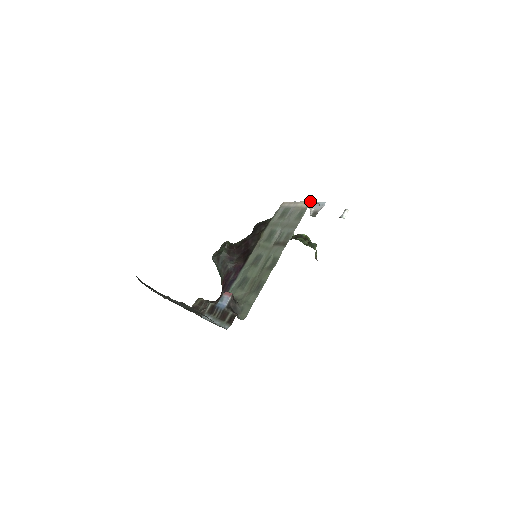
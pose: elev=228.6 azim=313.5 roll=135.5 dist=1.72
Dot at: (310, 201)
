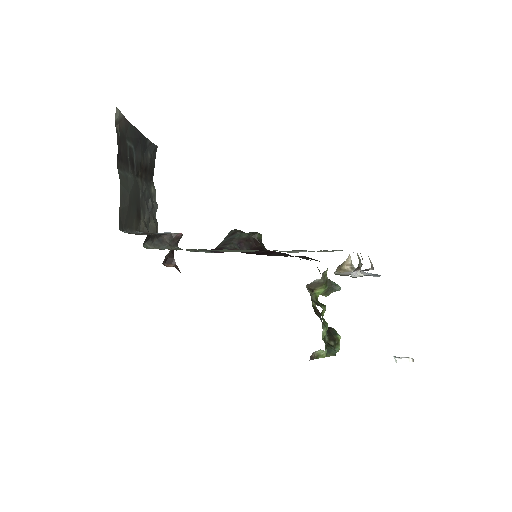
Dot at: occluded
